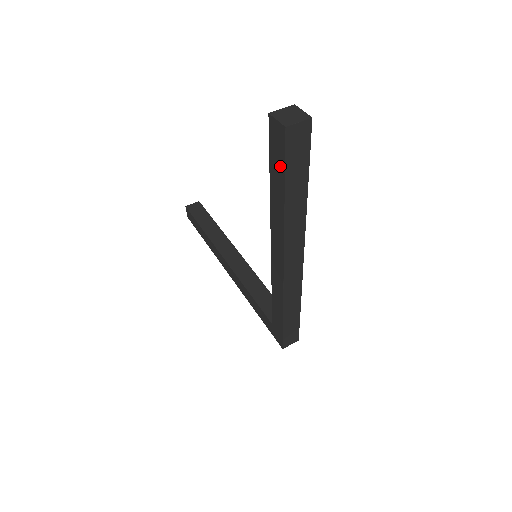
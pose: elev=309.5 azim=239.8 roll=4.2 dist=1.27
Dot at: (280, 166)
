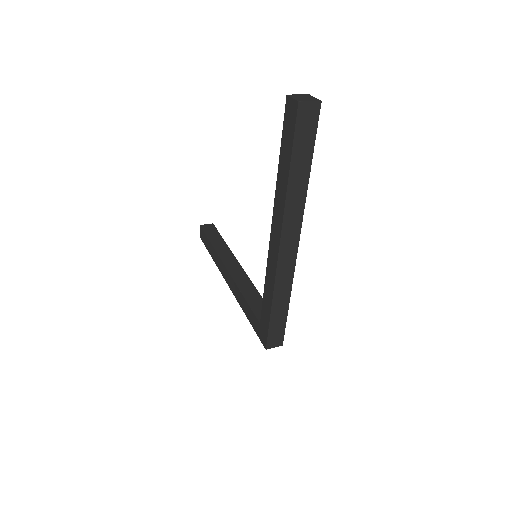
Dot at: (289, 141)
